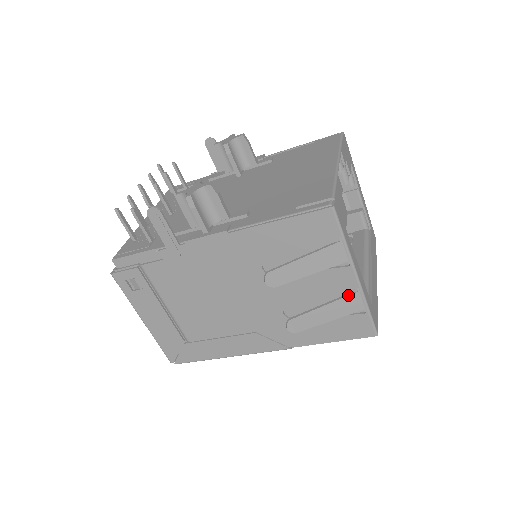
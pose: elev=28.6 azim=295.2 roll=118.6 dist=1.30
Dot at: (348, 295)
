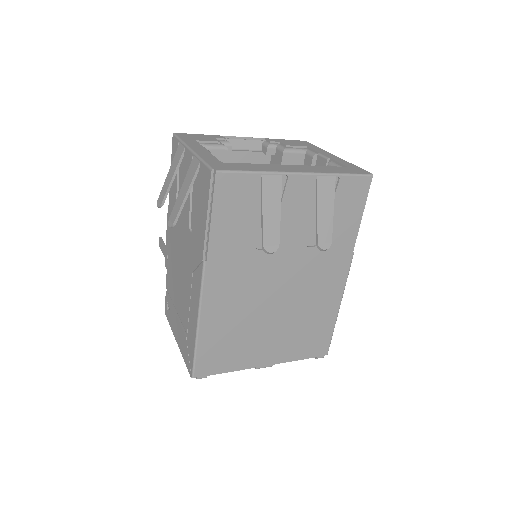
Dot at: (190, 166)
